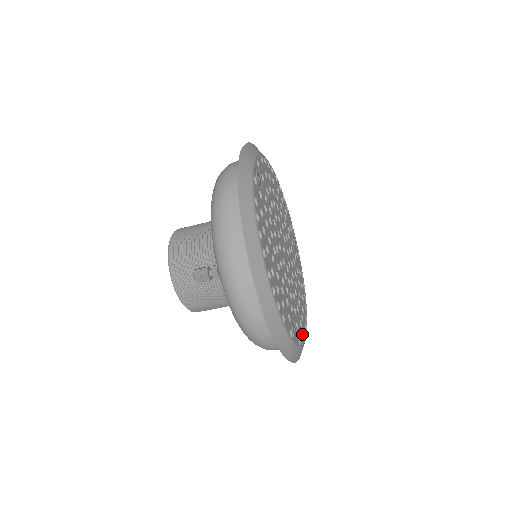
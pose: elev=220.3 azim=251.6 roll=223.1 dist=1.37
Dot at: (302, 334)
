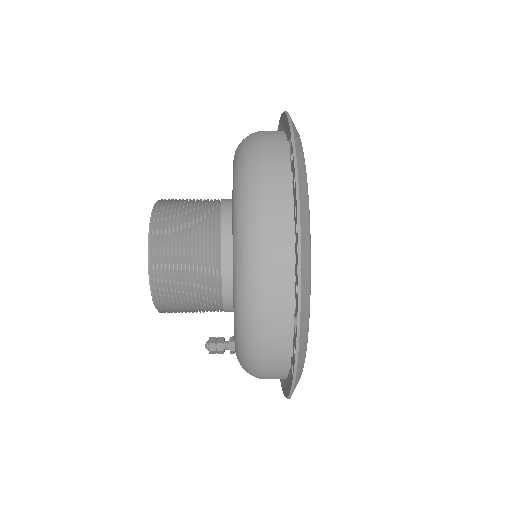
Dot at: occluded
